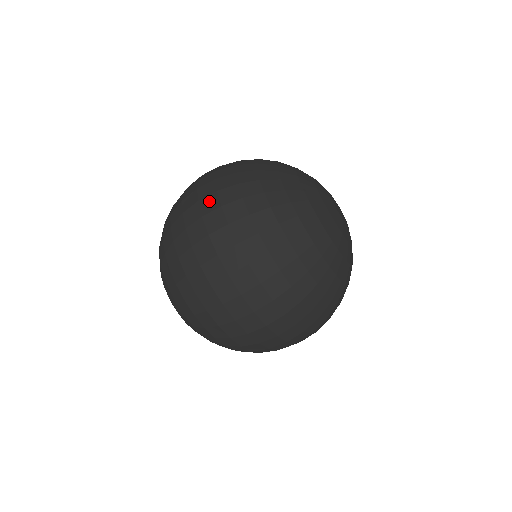
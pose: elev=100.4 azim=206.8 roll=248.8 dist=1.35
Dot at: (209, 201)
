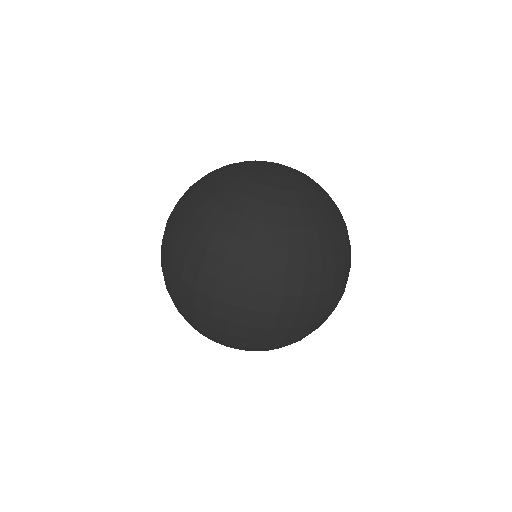
Dot at: (167, 252)
